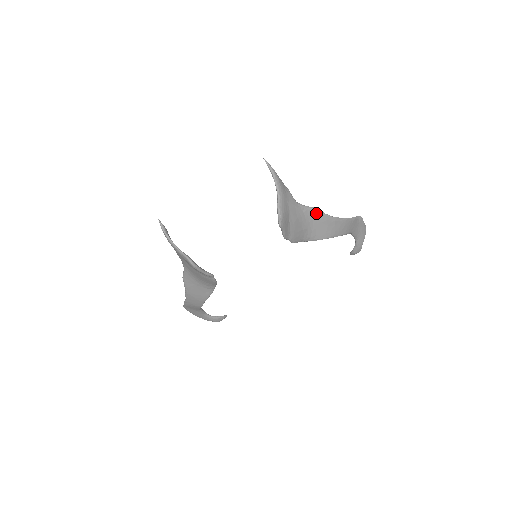
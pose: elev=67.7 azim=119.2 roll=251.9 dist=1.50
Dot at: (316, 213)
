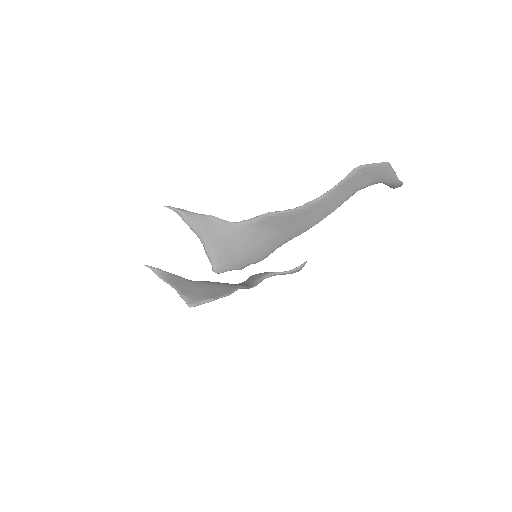
Dot at: (271, 218)
